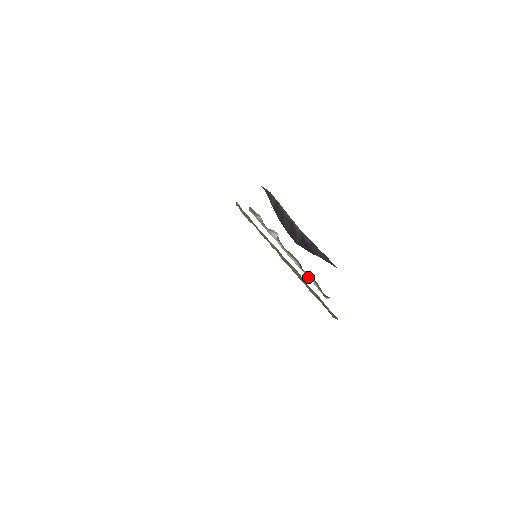
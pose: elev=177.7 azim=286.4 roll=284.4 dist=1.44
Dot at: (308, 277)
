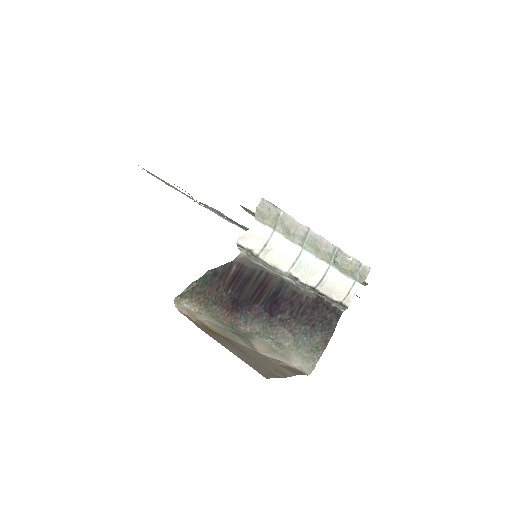
Dot at: (345, 255)
